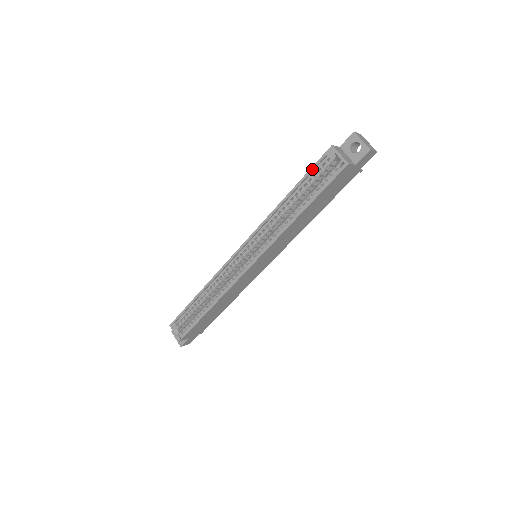
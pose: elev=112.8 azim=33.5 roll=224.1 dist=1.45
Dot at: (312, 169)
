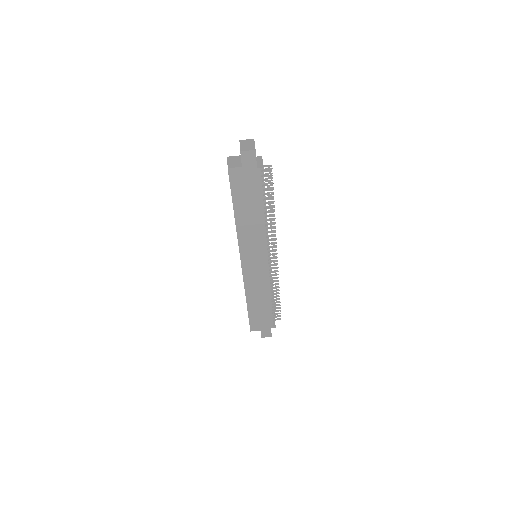
Dot at: occluded
